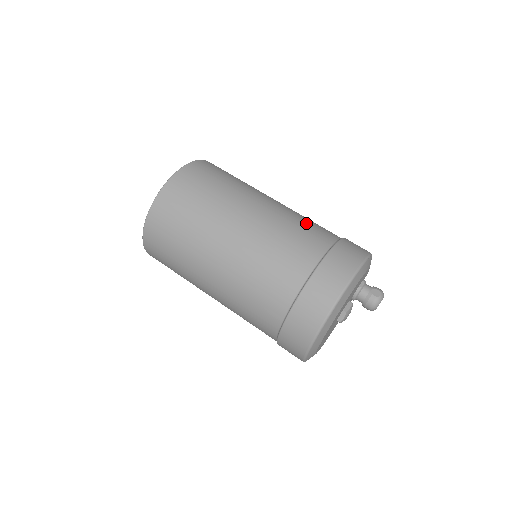
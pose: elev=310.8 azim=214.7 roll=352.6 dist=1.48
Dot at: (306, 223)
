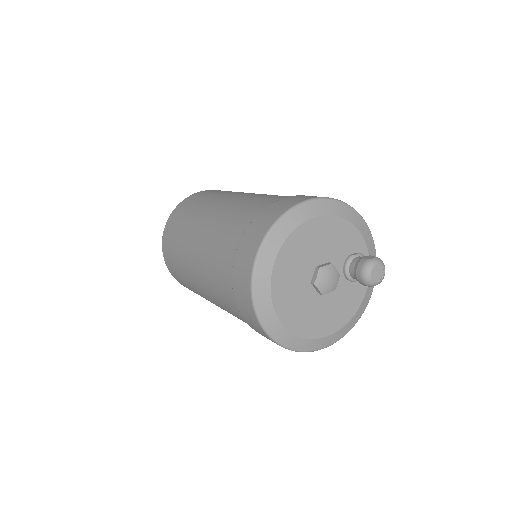
Dot at: occluded
